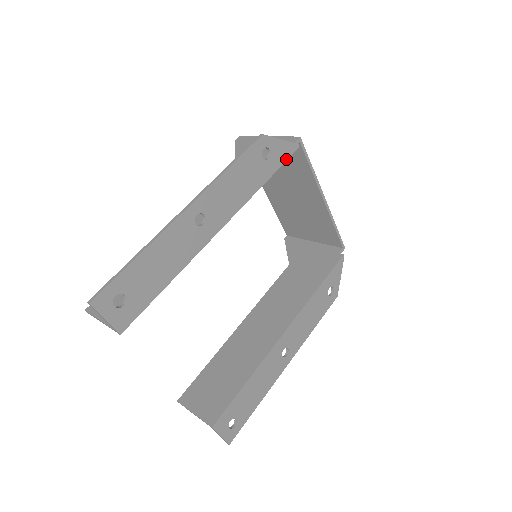
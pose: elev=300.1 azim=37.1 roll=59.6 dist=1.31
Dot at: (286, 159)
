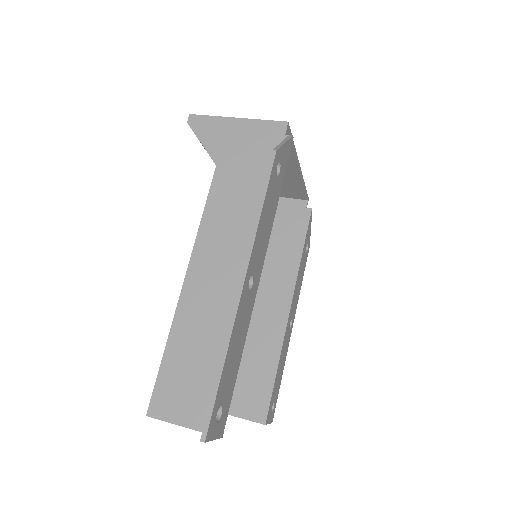
Dot at: (287, 159)
